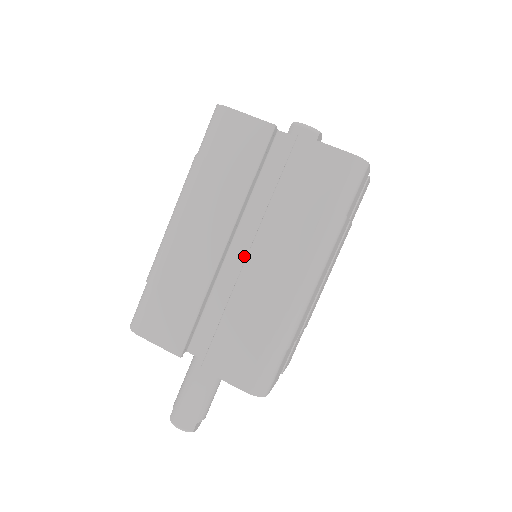
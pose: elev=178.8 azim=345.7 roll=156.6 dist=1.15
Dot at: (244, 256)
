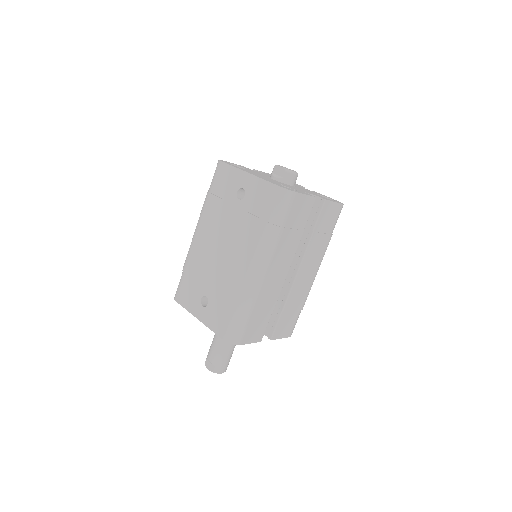
Dot at: occluded
